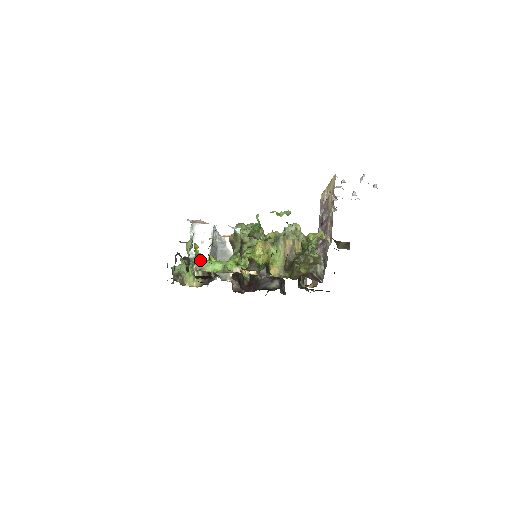
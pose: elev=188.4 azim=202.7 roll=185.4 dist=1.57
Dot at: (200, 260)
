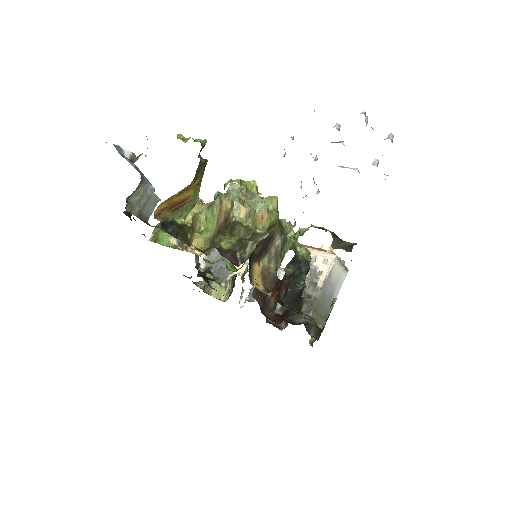
Dot at: (160, 230)
